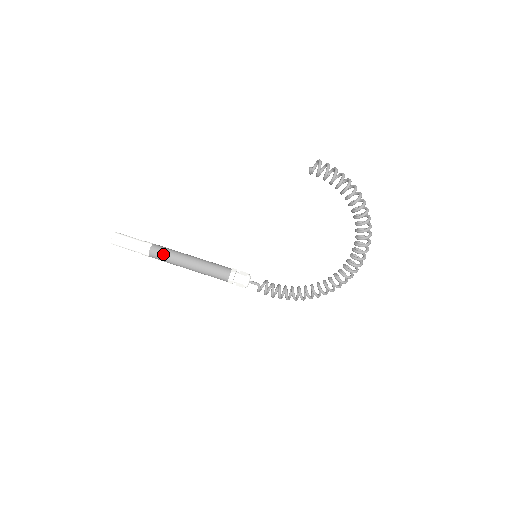
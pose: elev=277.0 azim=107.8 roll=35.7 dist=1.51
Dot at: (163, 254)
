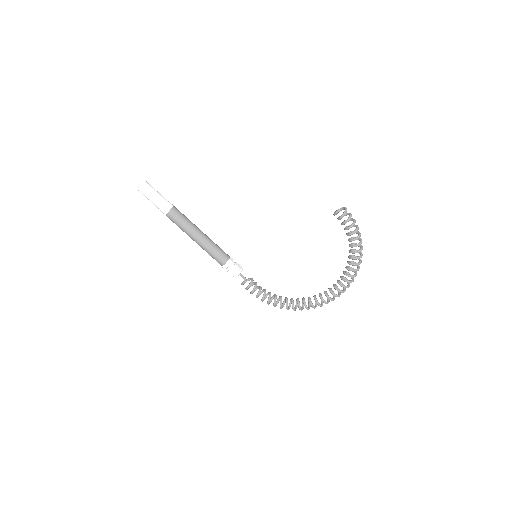
Dot at: (180, 219)
